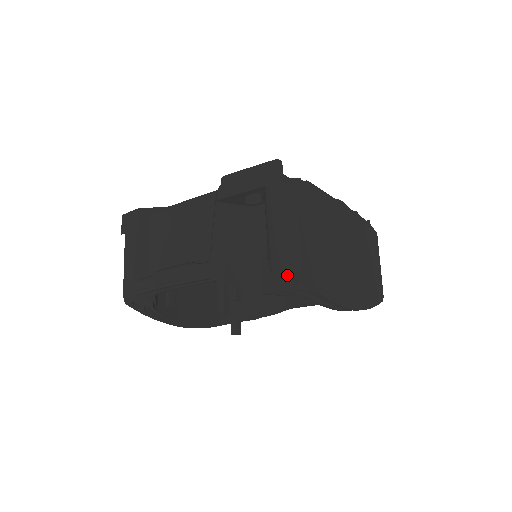
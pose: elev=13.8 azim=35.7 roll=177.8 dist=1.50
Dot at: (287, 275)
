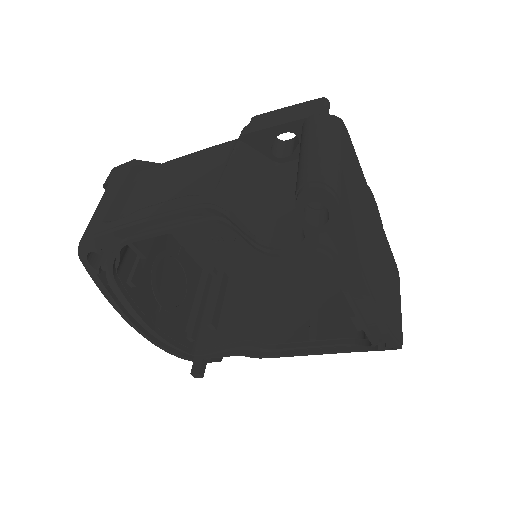
Dot at: (314, 216)
